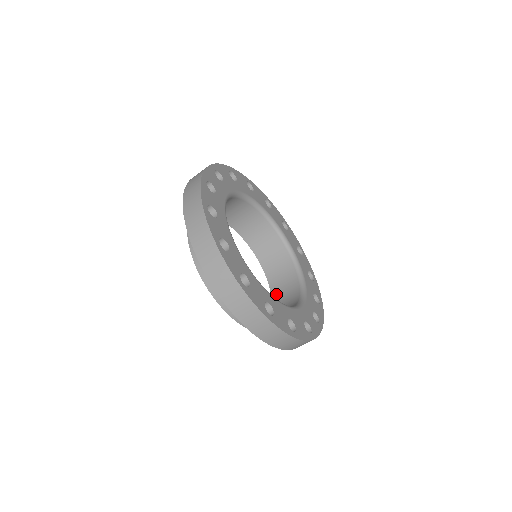
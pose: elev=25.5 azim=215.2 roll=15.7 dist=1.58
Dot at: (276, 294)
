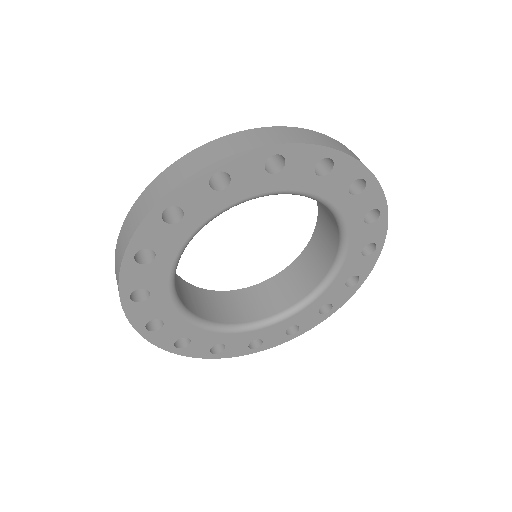
Dot at: (315, 241)
